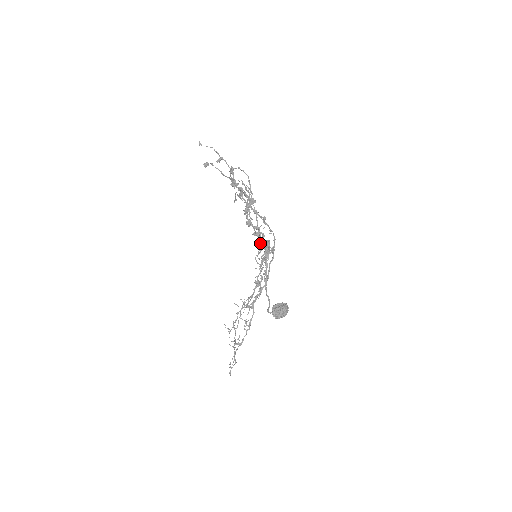
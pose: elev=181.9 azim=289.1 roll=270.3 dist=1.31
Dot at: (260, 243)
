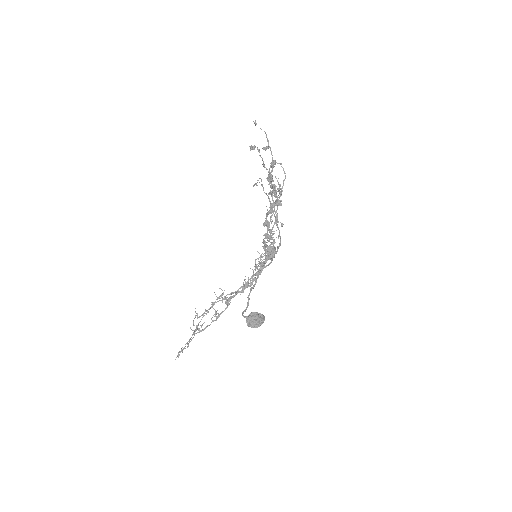
Dot at: (266, 246)
